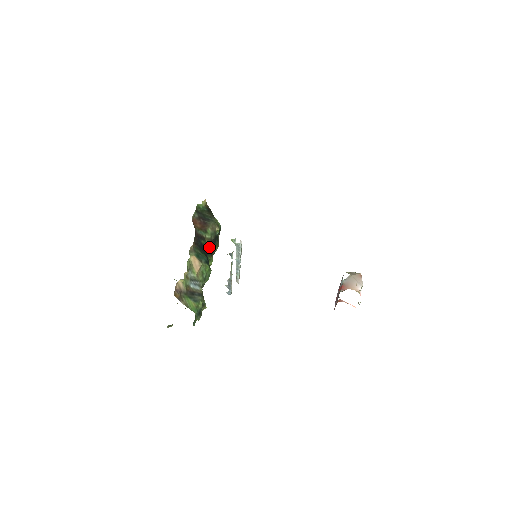
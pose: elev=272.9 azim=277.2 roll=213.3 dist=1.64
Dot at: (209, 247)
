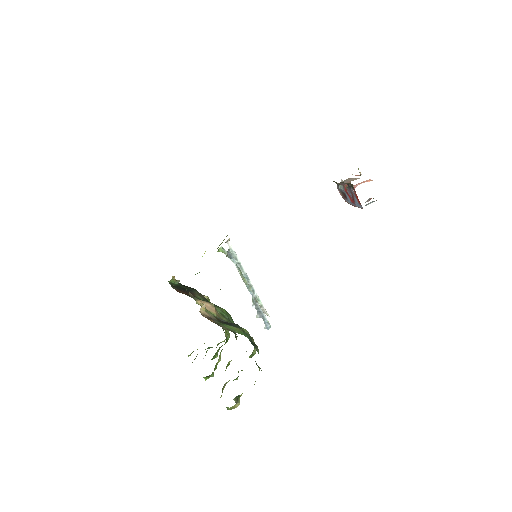
Dot at: occluded
